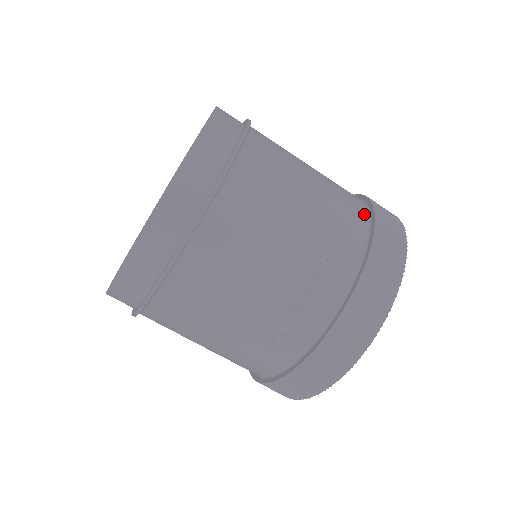
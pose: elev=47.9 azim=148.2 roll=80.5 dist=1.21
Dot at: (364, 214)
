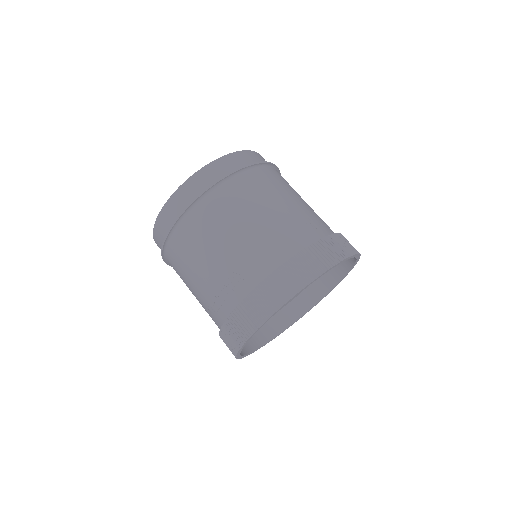
Dot at: (285, 256)
